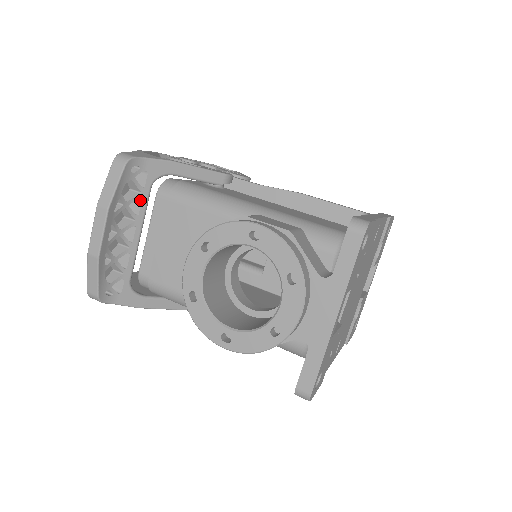
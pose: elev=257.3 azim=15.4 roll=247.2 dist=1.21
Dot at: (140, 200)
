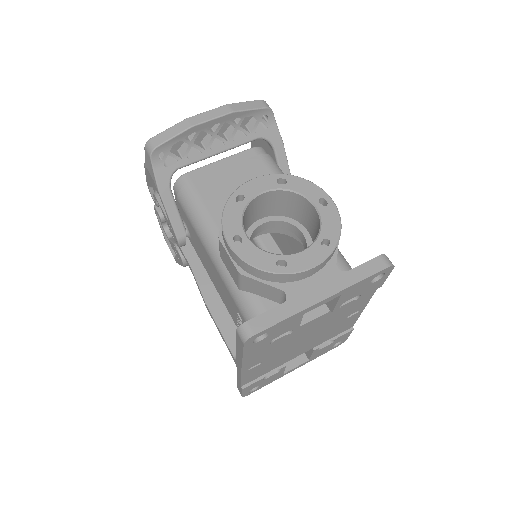
Dot at: (245, 136)
